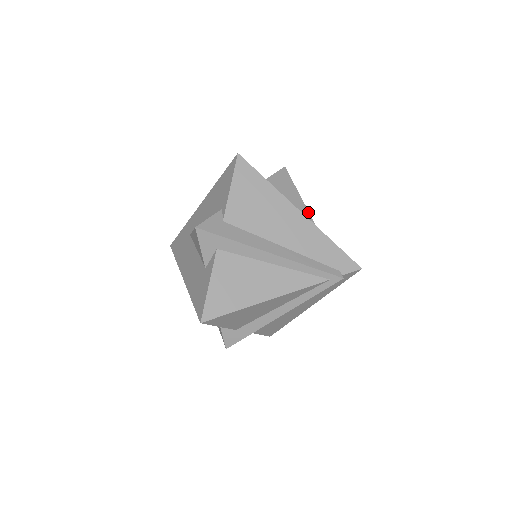
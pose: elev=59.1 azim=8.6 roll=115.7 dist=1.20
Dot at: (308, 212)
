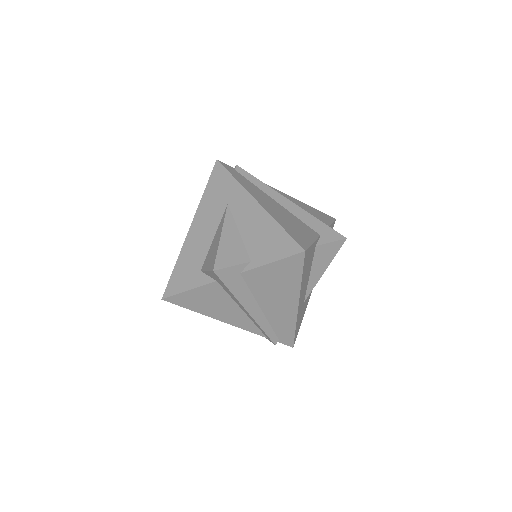
Dot at: occluded
